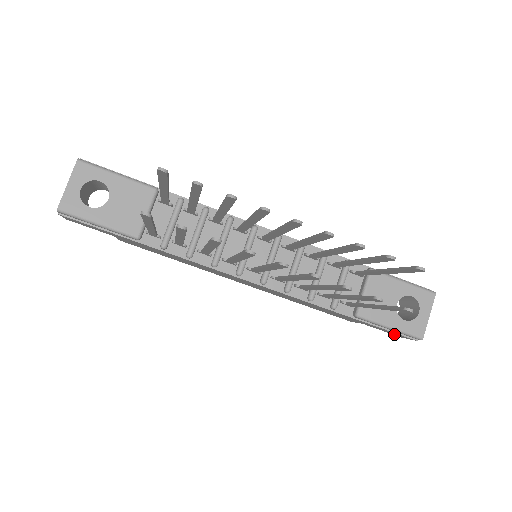
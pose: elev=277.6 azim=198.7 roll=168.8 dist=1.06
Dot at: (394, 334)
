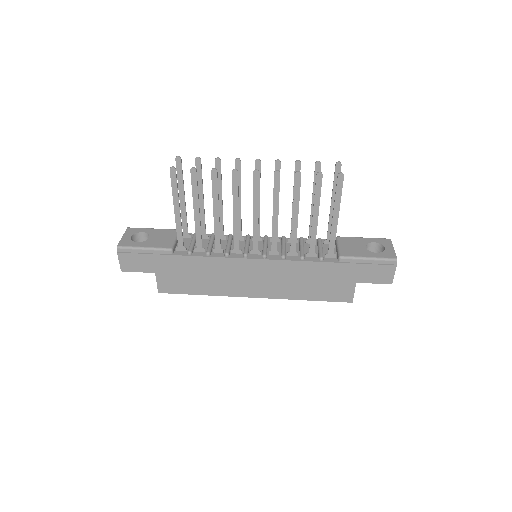
Dot at: (382, 279)
